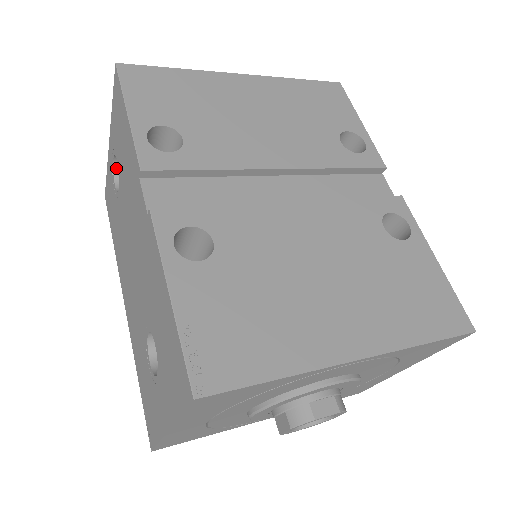
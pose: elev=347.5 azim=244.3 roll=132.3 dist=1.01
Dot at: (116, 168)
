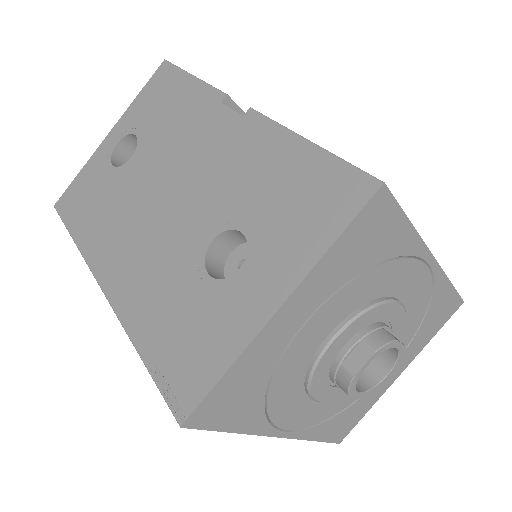
Dot at: (115, 154)
